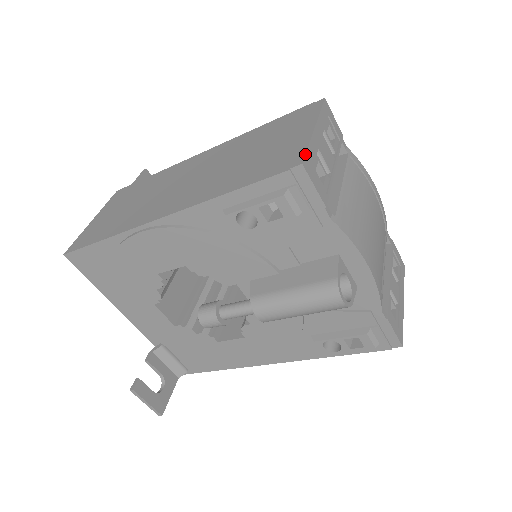
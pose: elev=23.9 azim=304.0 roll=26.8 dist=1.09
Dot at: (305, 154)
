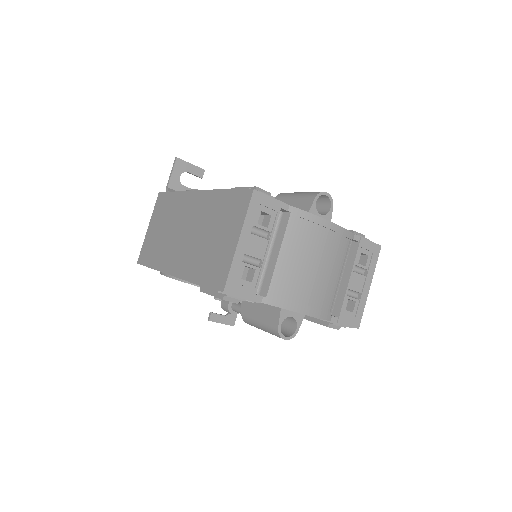
Dot at: (226, 280)
